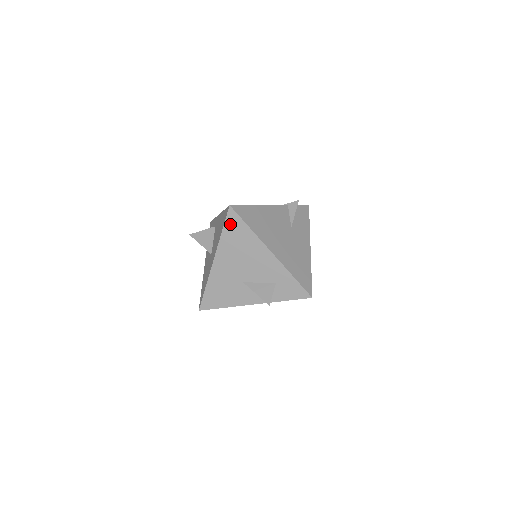
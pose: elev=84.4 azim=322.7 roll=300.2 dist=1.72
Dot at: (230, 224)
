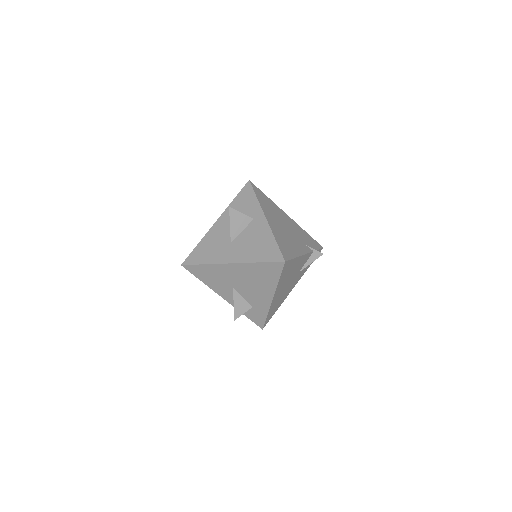
Dot at: (270, 266)
